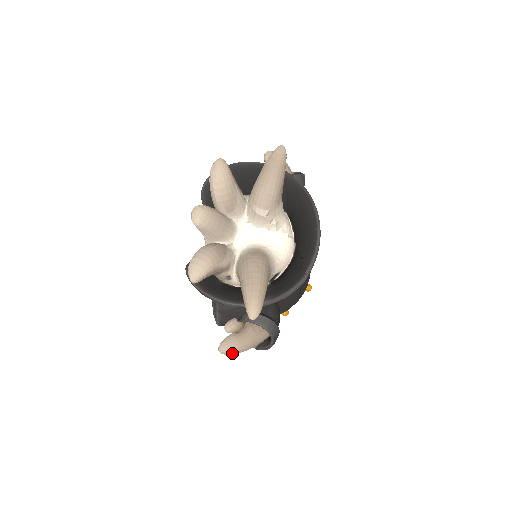
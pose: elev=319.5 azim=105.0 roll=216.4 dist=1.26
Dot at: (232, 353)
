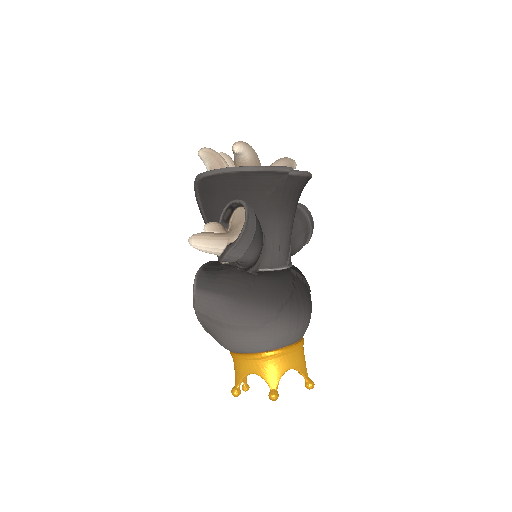
Dot at: (201, 238)
